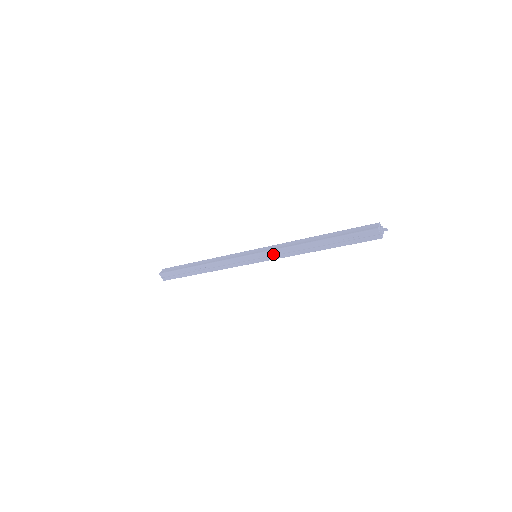
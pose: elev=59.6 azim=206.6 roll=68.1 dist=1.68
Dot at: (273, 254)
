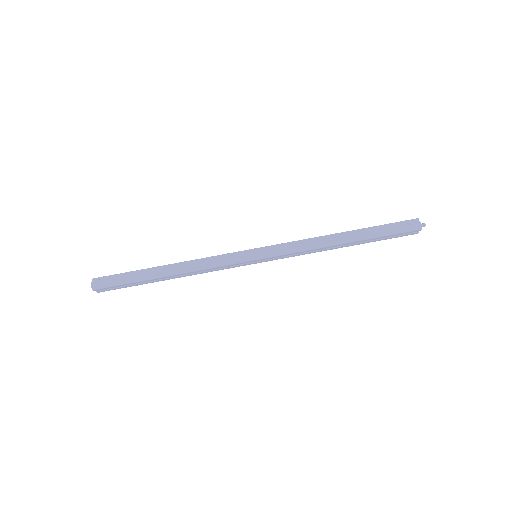
Dot at: (284, 255)
